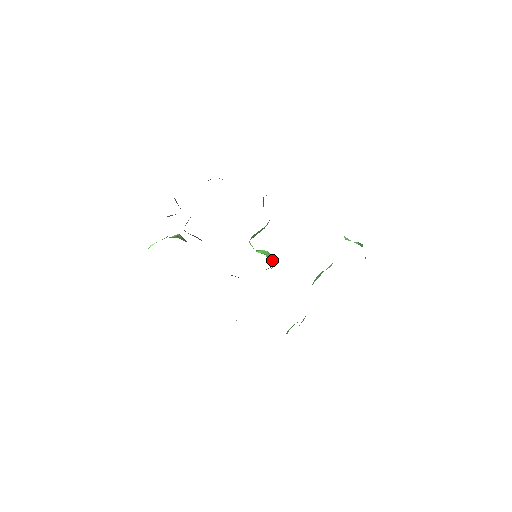
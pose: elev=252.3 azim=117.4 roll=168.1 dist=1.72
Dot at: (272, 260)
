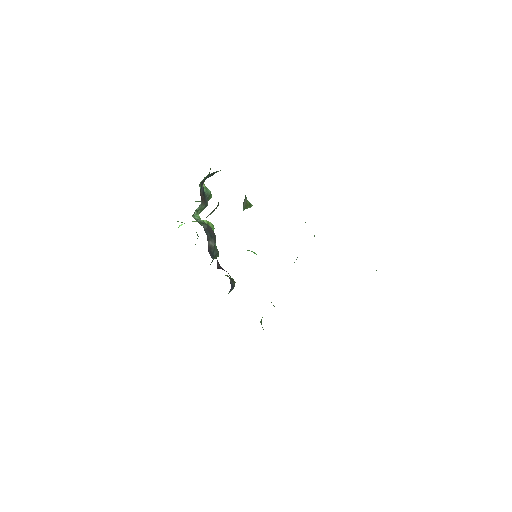
Dot at: occluded
